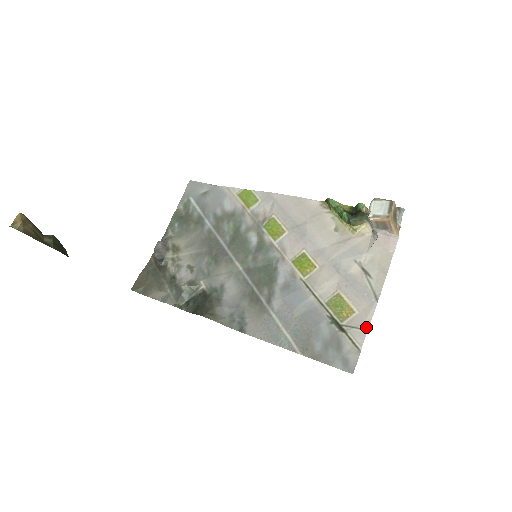
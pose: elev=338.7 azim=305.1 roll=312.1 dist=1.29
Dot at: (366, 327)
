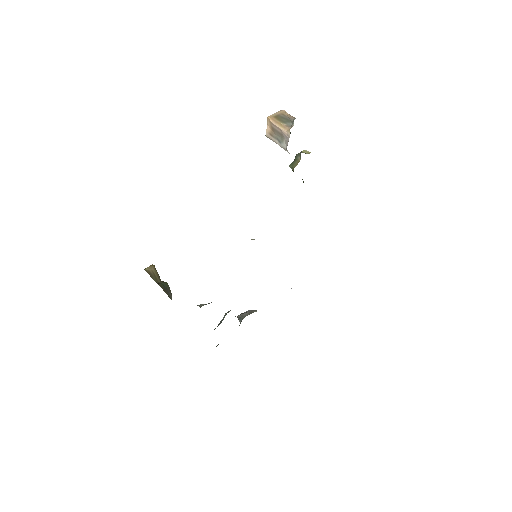
Dot at: occluded
